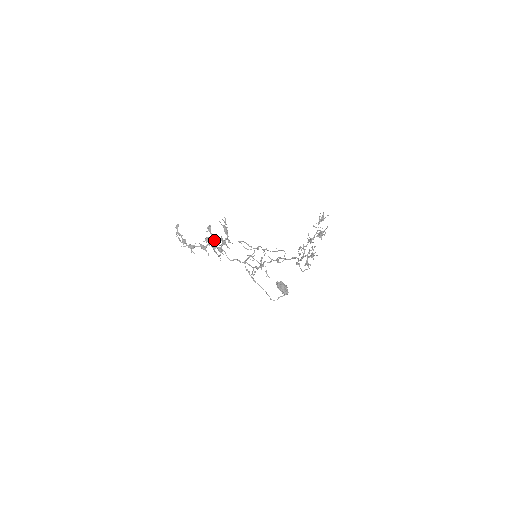
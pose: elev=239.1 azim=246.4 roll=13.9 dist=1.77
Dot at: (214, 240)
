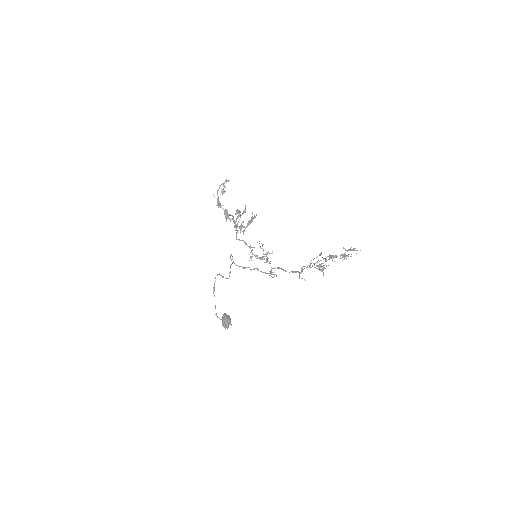
Dot at: (243, 213)
